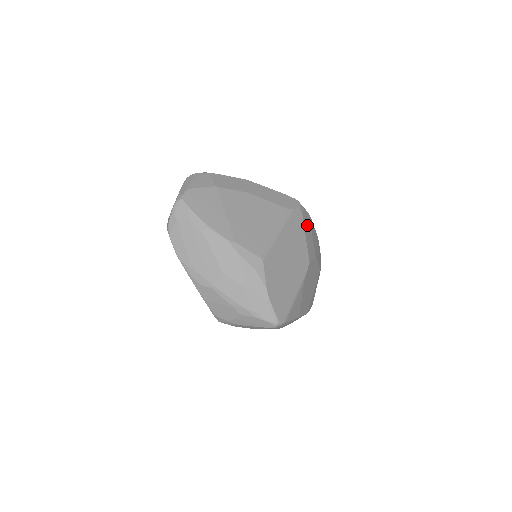
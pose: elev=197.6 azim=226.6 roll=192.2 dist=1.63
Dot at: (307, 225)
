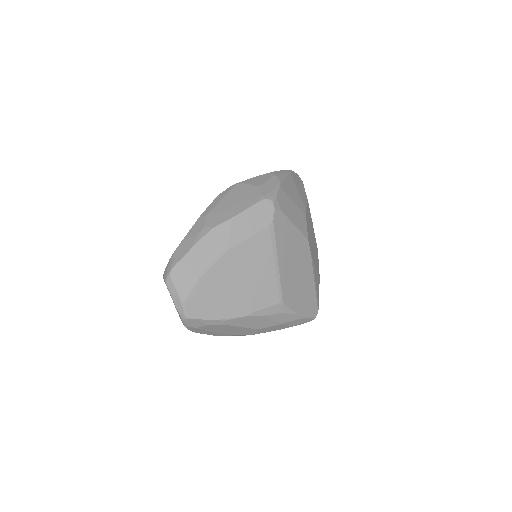
Dot at: (287, 206)
